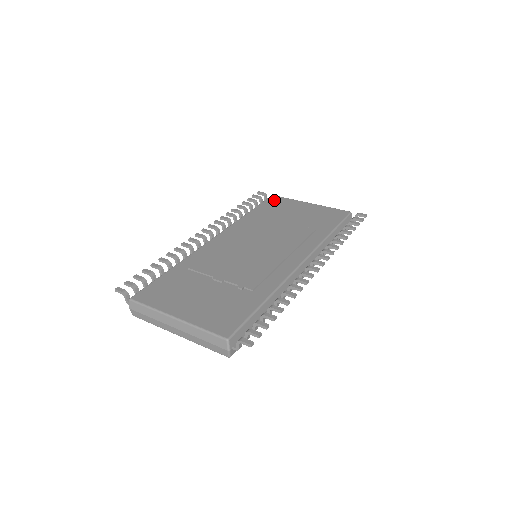
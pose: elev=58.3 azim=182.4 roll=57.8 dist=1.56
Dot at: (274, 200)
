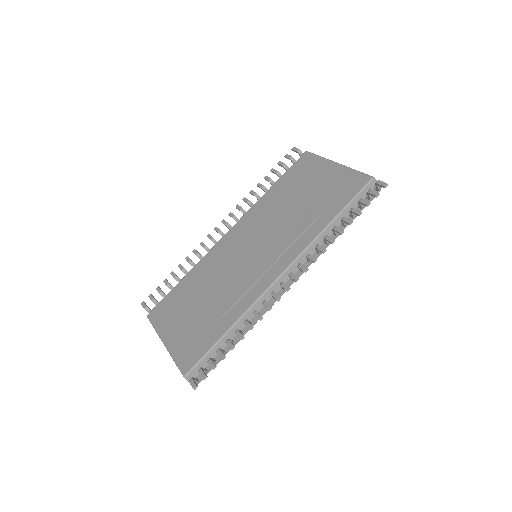
Dot at: (302, 161)
